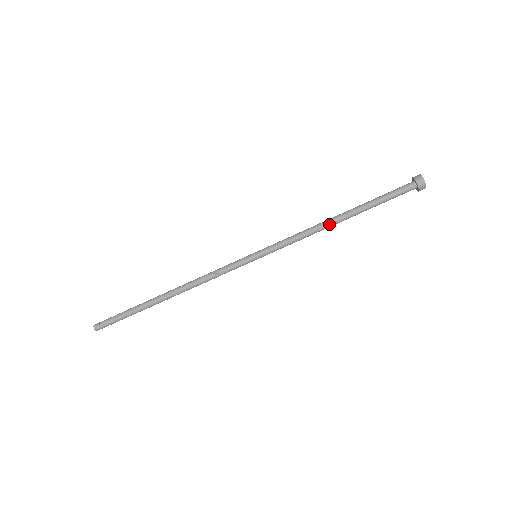
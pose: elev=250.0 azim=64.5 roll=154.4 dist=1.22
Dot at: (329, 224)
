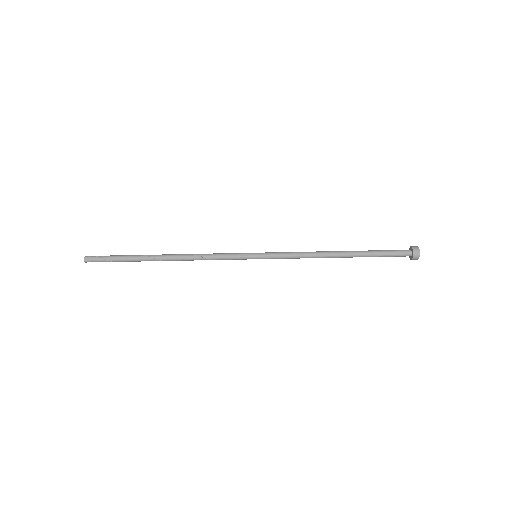
Dot at: occluded
